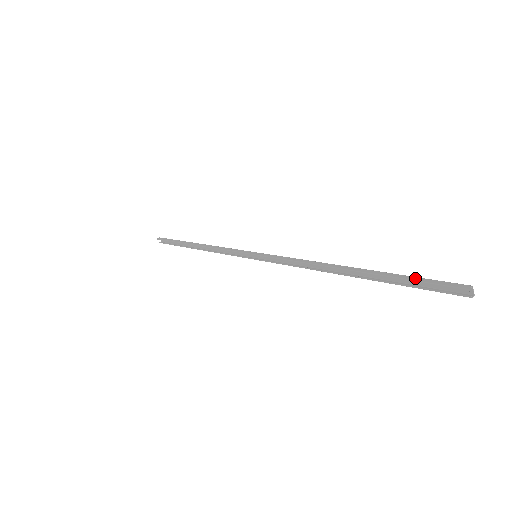
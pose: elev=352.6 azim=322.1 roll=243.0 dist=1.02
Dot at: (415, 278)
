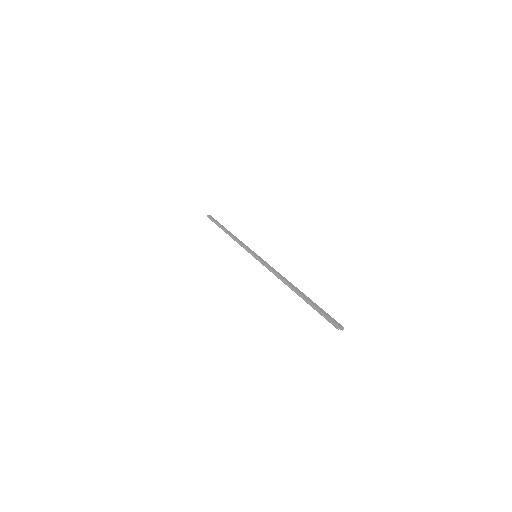
Dot at: (319, 312)
